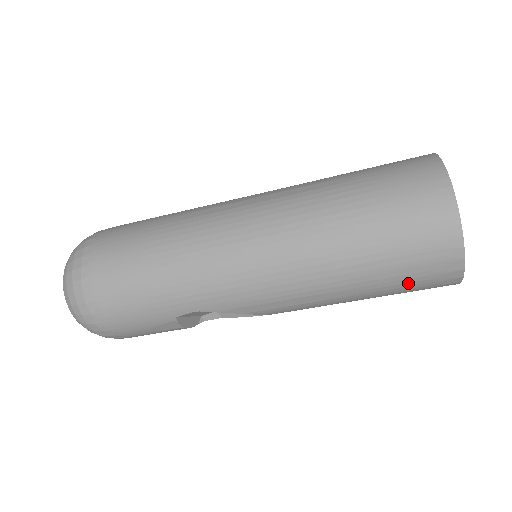
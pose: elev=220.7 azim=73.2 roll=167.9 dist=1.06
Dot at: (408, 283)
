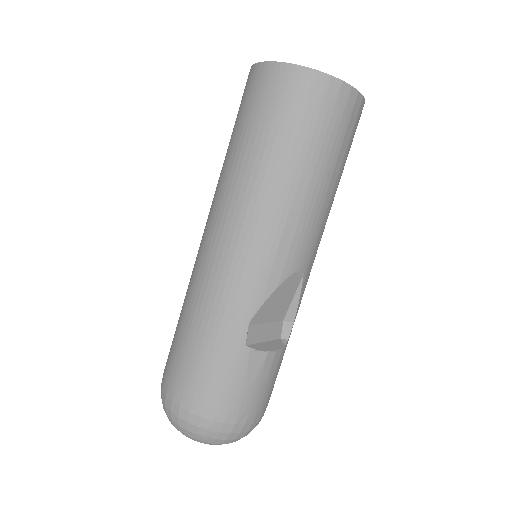
Dot at: (322, 128)
